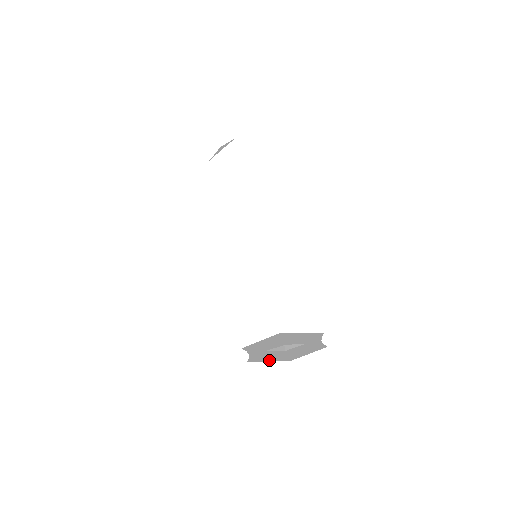
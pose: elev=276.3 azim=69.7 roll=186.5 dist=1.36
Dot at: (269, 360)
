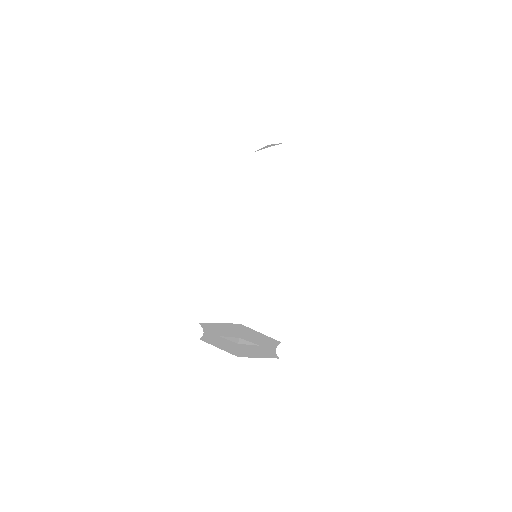
Dot at: (220, 347)
